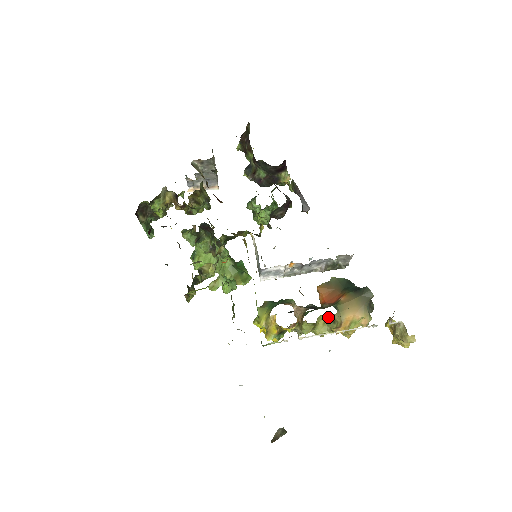
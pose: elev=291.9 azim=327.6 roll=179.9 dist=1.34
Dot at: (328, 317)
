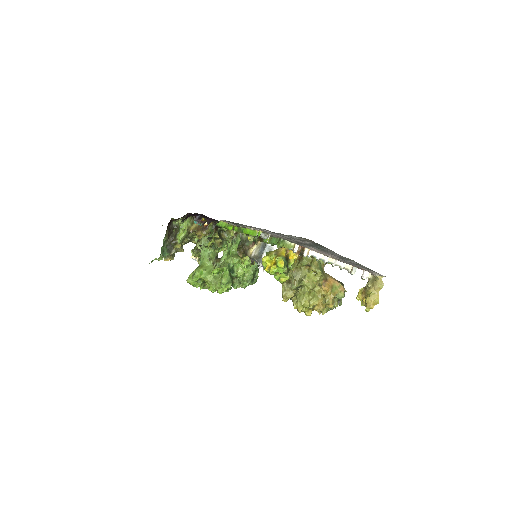
Dot at: (320, 263)
